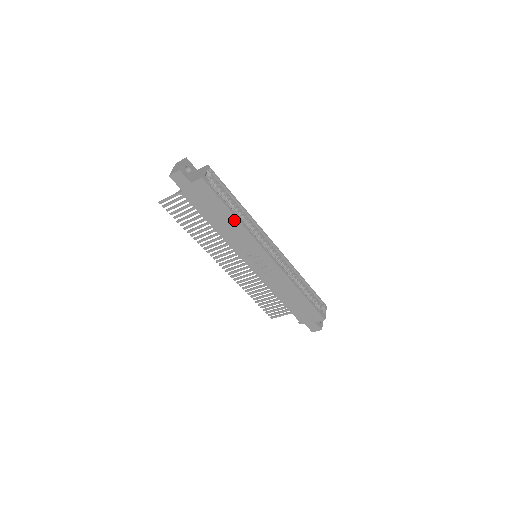
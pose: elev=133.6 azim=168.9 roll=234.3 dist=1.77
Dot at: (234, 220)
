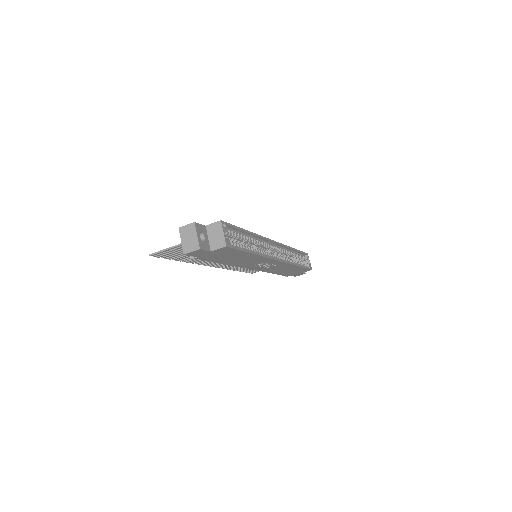
Dot at: (251, 256)
